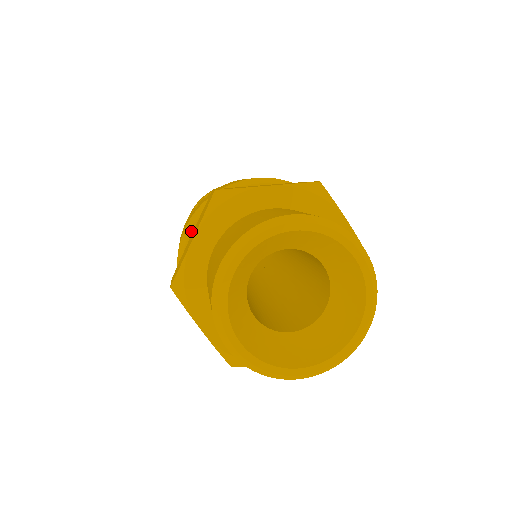
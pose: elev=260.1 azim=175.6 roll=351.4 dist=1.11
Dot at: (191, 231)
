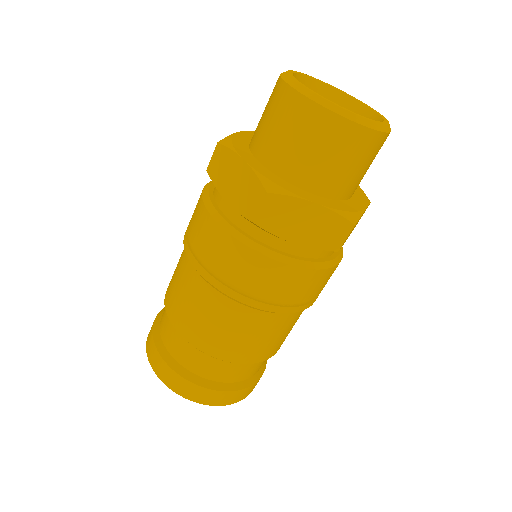
Dot at: (219, 212)
